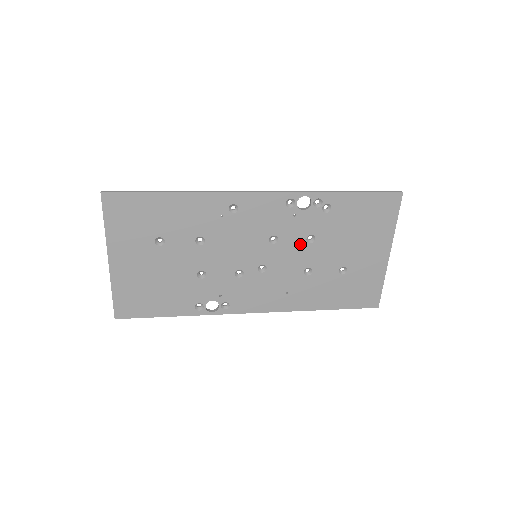
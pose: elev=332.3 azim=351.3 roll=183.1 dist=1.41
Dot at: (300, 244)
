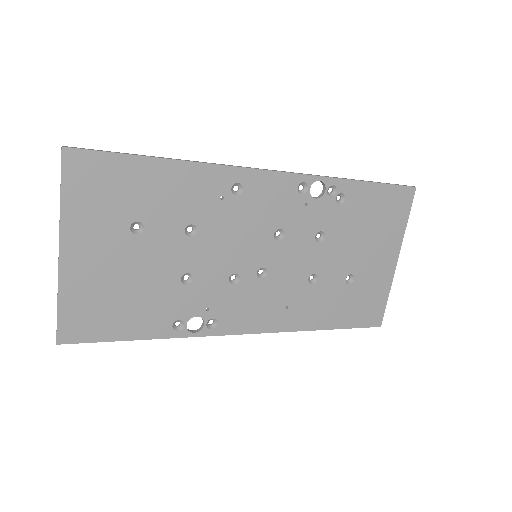
Dot at: (308, 242)
